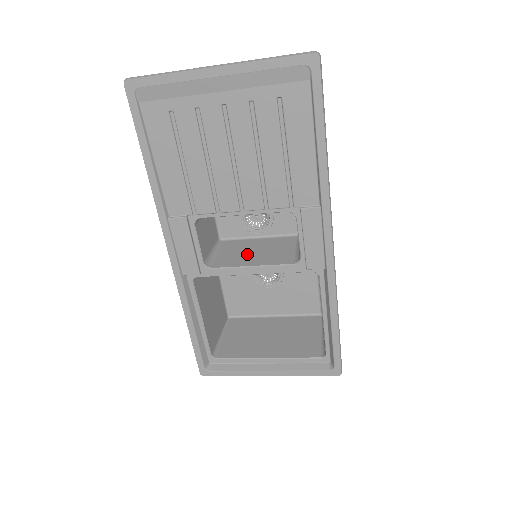
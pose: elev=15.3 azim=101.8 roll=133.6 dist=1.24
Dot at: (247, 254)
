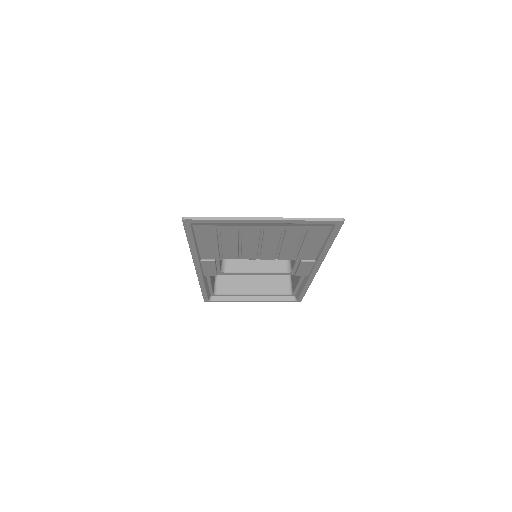
Dot at: occluded
